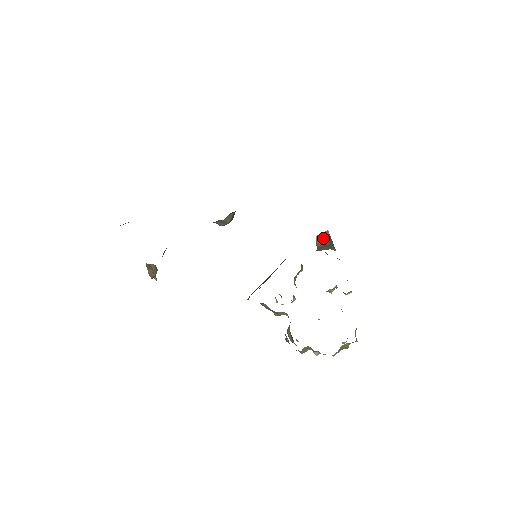
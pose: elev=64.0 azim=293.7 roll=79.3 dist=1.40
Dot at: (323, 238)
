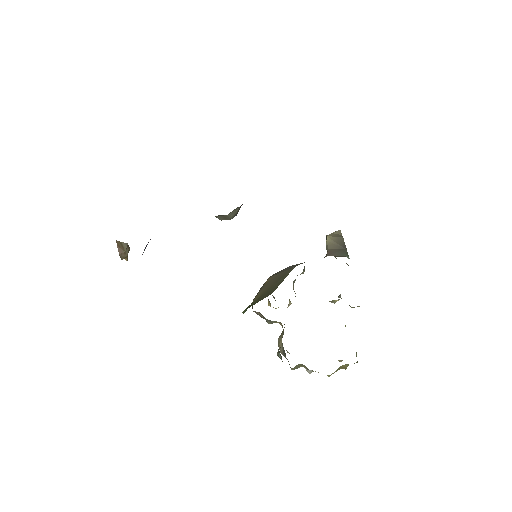
Dot at: (335, 240)
